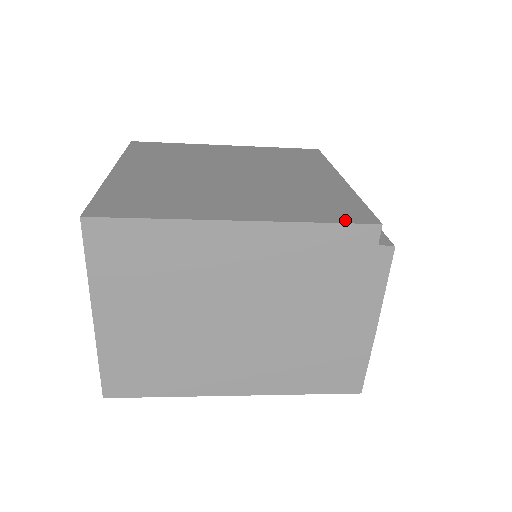
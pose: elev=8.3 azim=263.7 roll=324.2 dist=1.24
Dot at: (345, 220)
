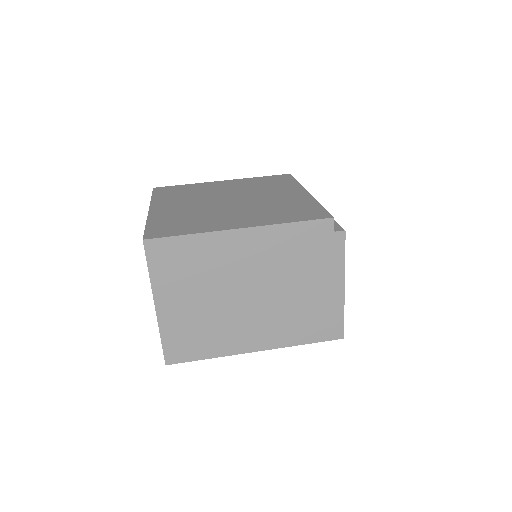
Dot at: (310, 218)
